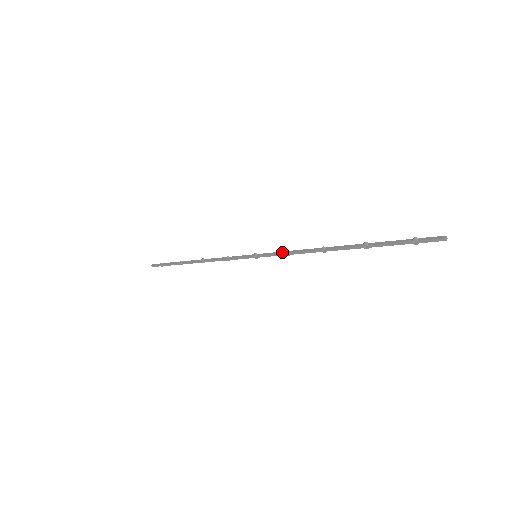
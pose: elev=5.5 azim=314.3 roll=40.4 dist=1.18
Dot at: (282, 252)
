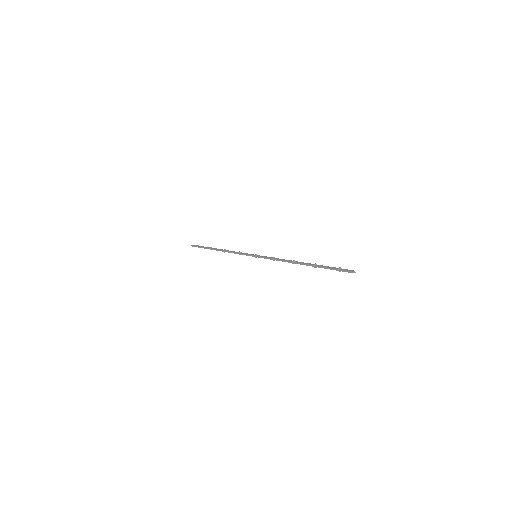
Dot at: (271, 257)
